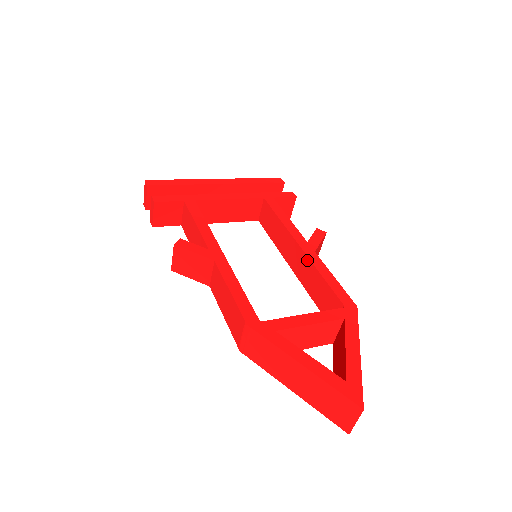
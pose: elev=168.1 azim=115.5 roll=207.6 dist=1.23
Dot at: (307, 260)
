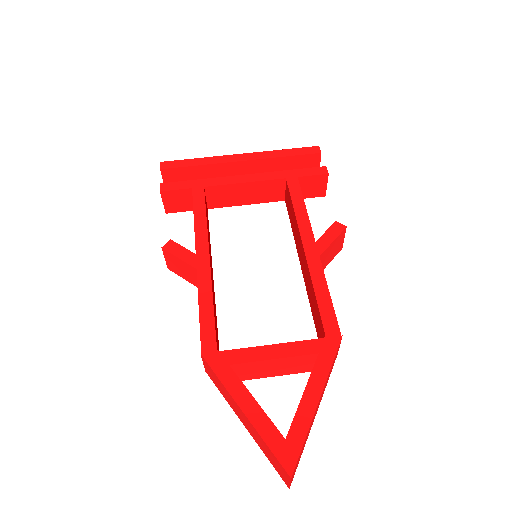
Dot at: (307, 267)
